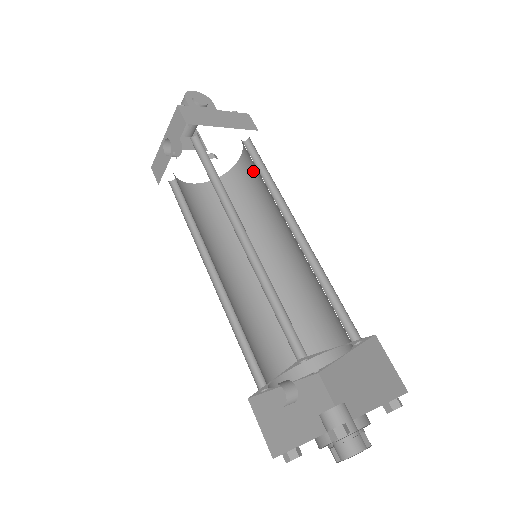
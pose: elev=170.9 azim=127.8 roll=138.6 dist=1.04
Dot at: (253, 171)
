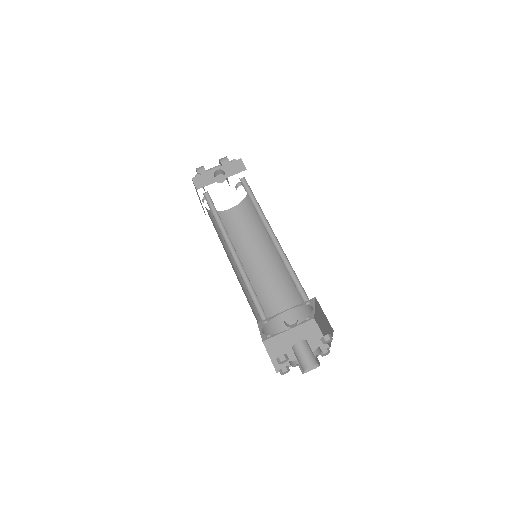
Dot at: (243, 218)
